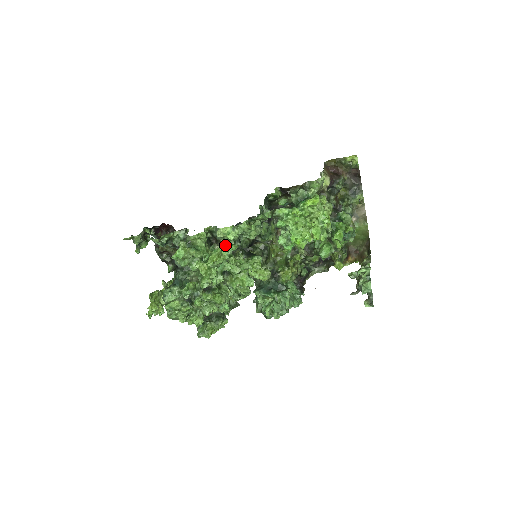
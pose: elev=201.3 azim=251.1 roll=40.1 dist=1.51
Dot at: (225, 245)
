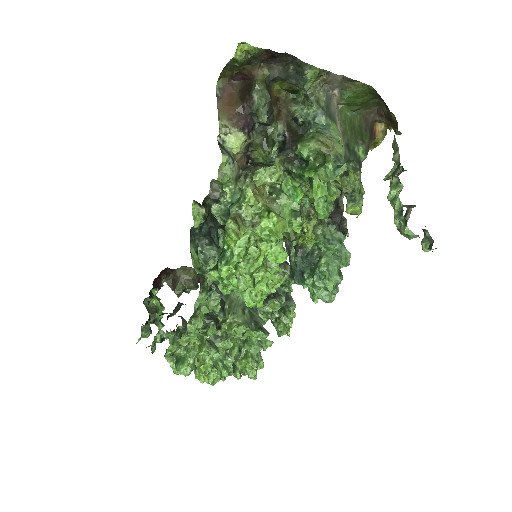
Dot at: (202, 333)
